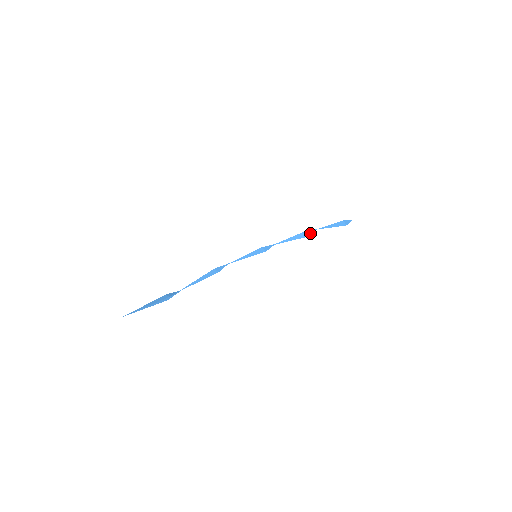
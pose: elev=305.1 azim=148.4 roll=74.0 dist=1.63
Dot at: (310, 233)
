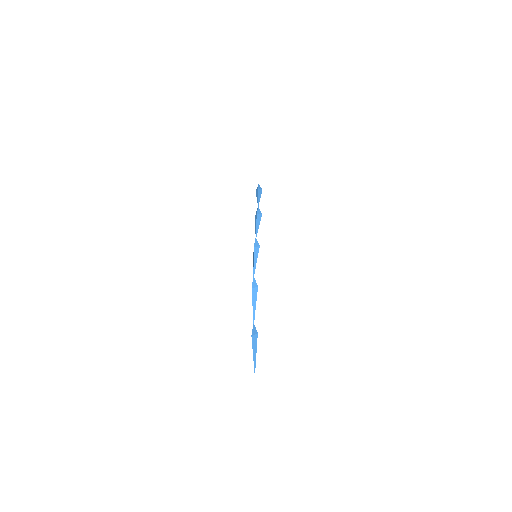
Dot at: (260, 212)
